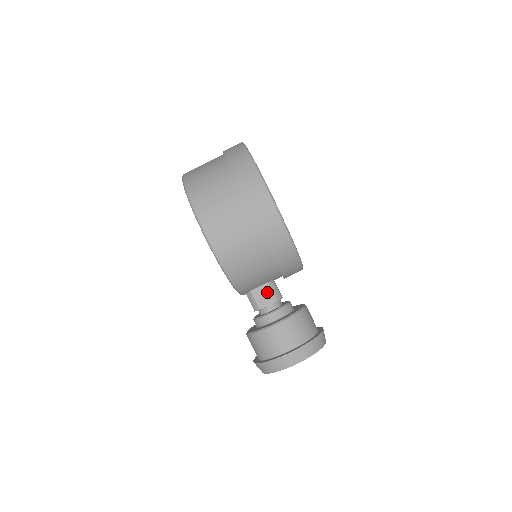
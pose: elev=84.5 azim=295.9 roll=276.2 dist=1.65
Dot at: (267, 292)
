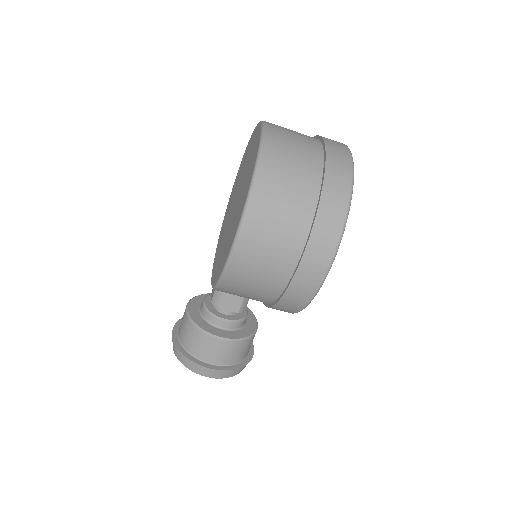
Dot at: (237, 300)
